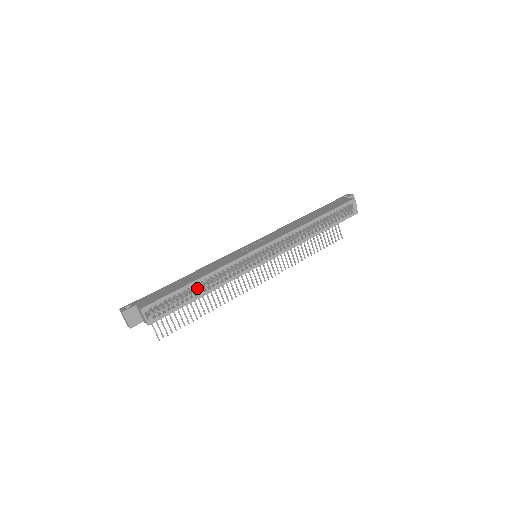
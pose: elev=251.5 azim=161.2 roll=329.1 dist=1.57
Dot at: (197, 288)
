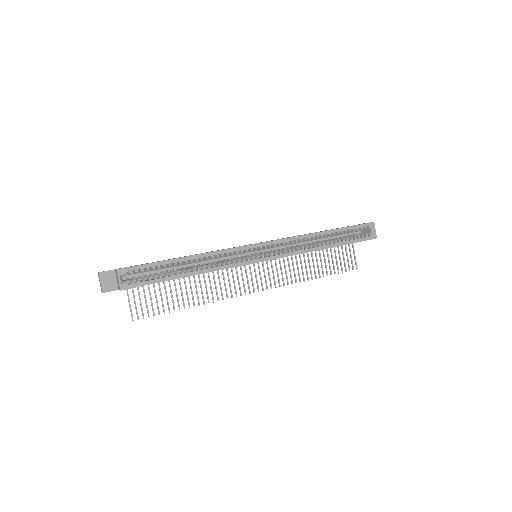
Dot at: (184, 268)
